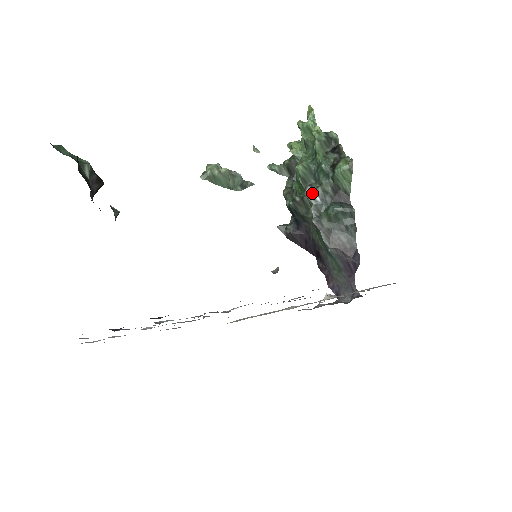
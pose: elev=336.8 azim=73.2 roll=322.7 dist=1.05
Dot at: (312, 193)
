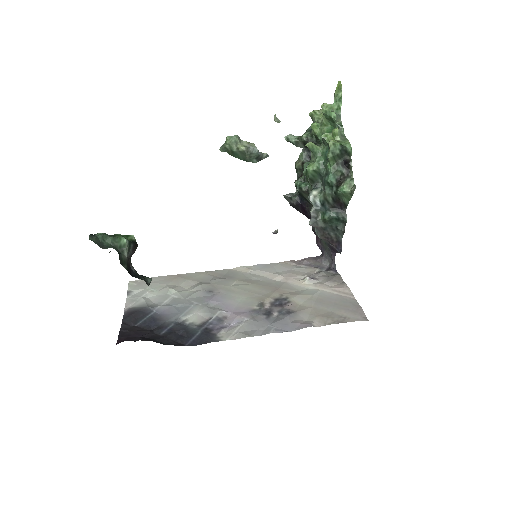
Dot at: (314, 200)
